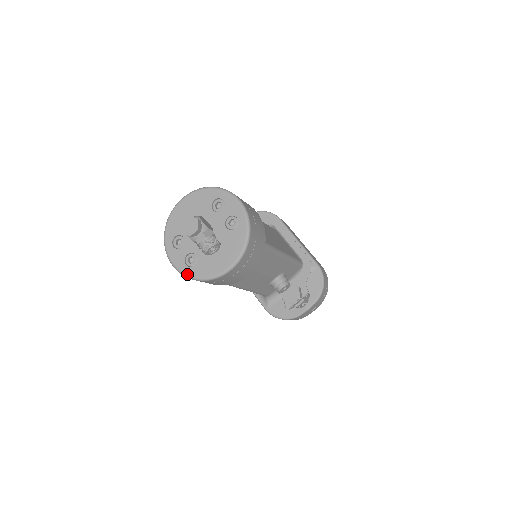
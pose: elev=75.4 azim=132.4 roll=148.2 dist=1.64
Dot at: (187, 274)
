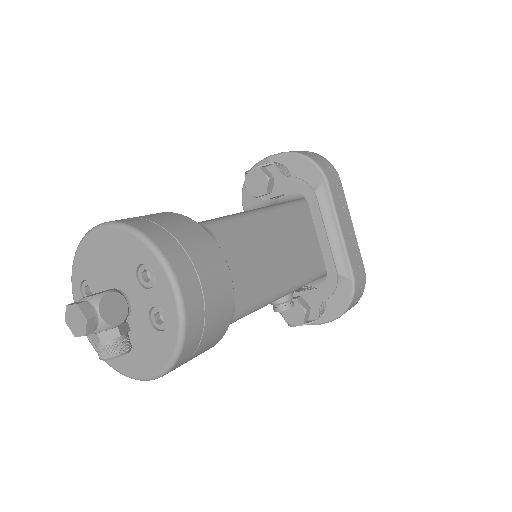
Dot at: (92, 344)
